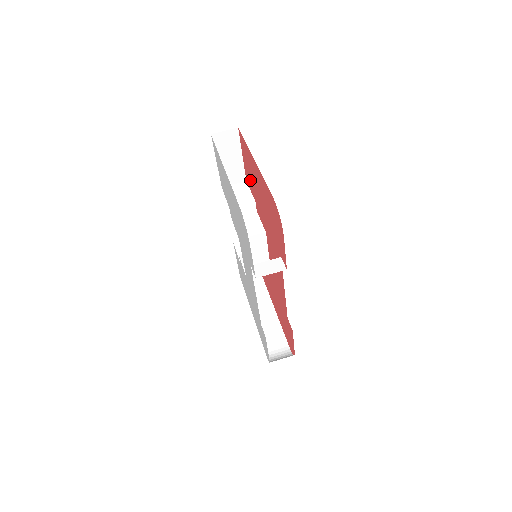
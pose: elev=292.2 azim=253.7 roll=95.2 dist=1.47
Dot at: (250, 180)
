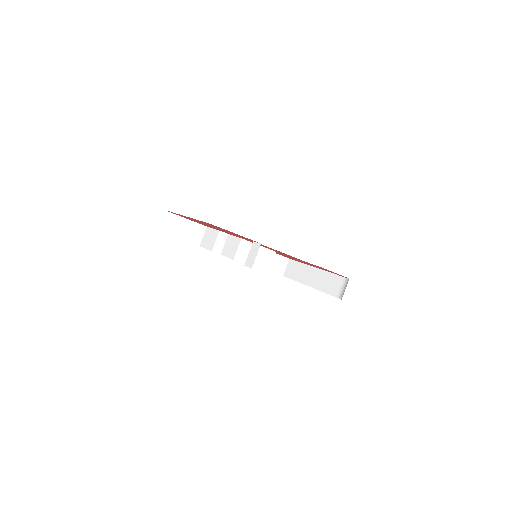
Dot at: occluded
